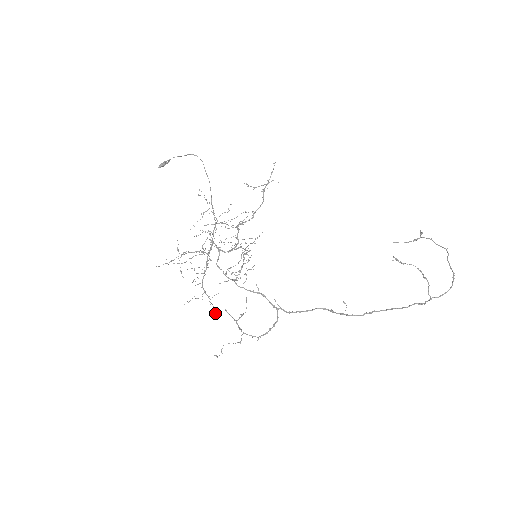
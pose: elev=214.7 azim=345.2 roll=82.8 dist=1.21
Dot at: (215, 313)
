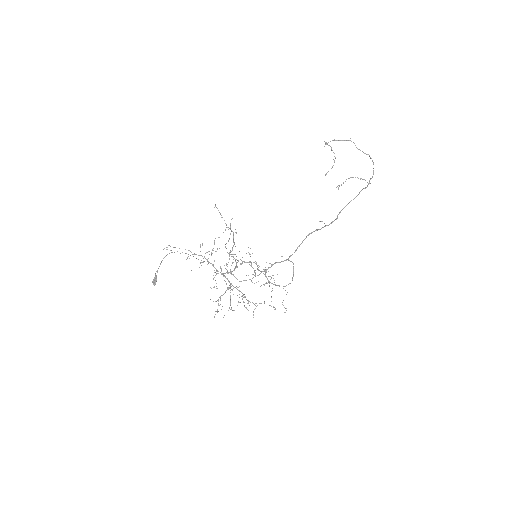
Dot at: (274, 307)
